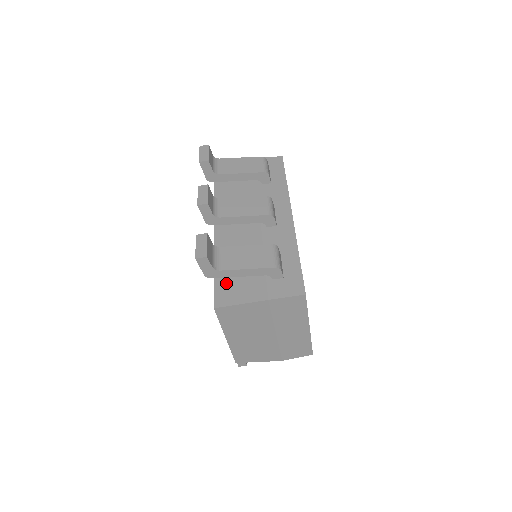
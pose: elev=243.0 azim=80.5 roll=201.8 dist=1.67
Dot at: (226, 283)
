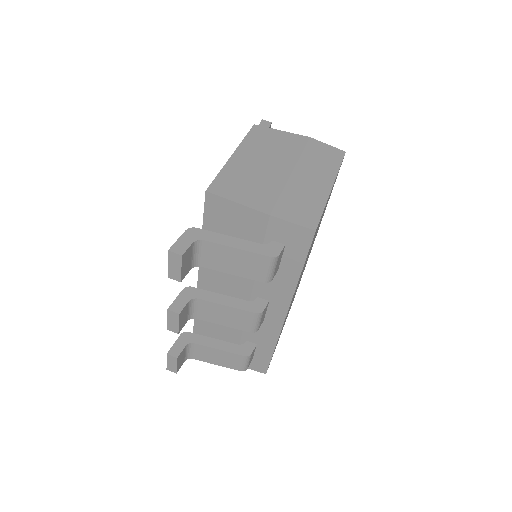
Dot at: occluded
